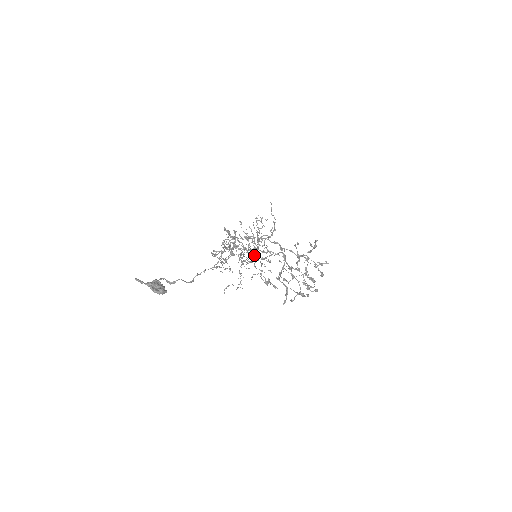
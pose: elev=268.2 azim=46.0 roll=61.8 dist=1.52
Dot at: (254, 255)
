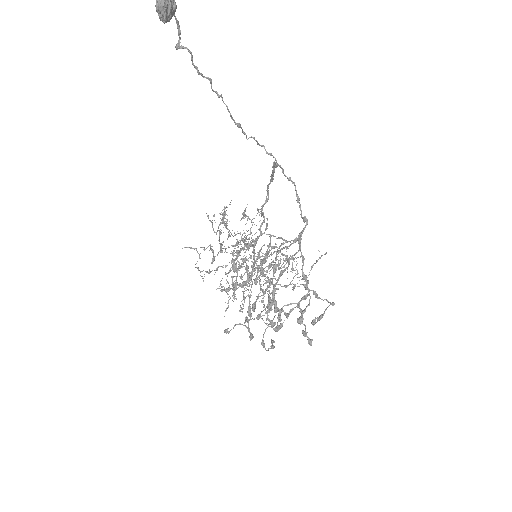
Dot at: occluded
